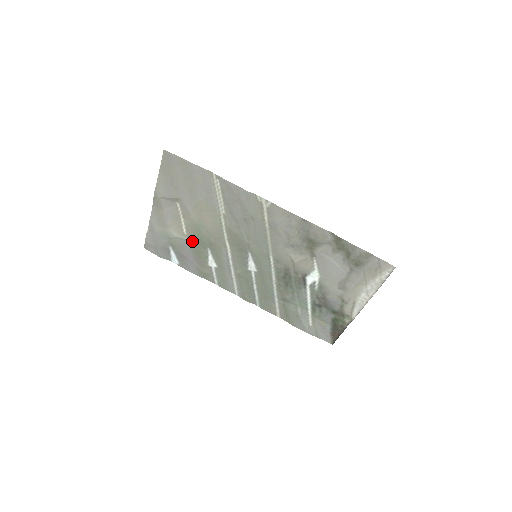
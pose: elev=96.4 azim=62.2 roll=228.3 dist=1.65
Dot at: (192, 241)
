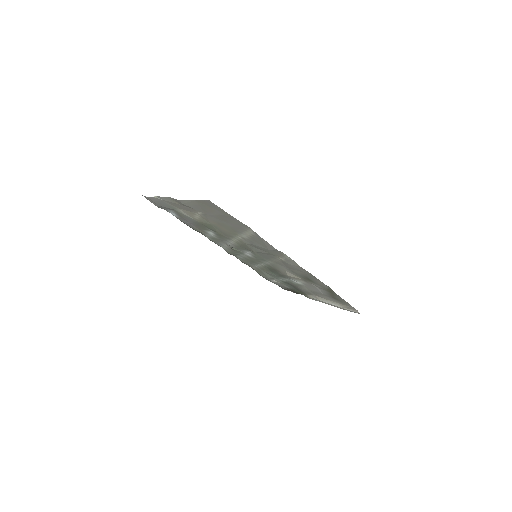
Dot at: (199, 223)
